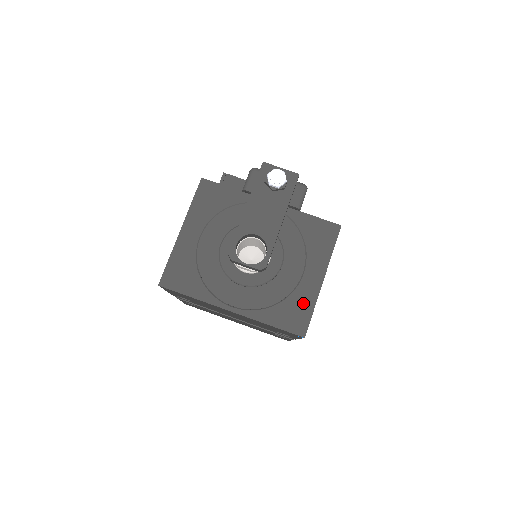
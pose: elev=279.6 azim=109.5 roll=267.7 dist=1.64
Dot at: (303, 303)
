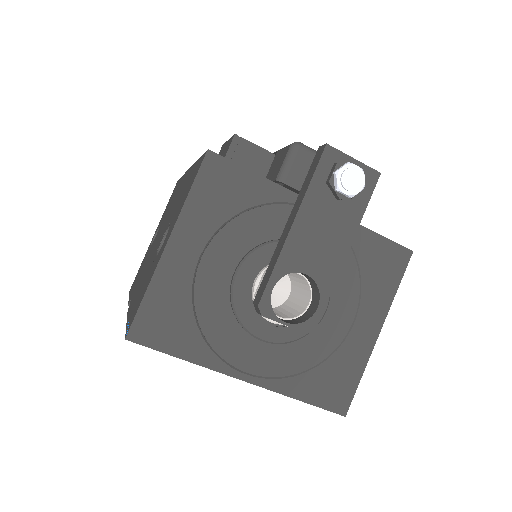
Dot at: (348, 367)
